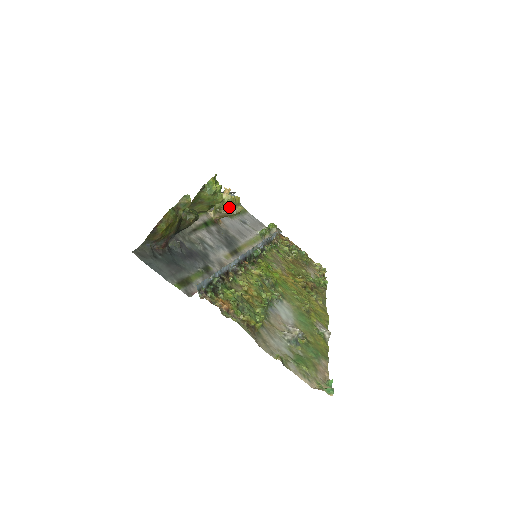
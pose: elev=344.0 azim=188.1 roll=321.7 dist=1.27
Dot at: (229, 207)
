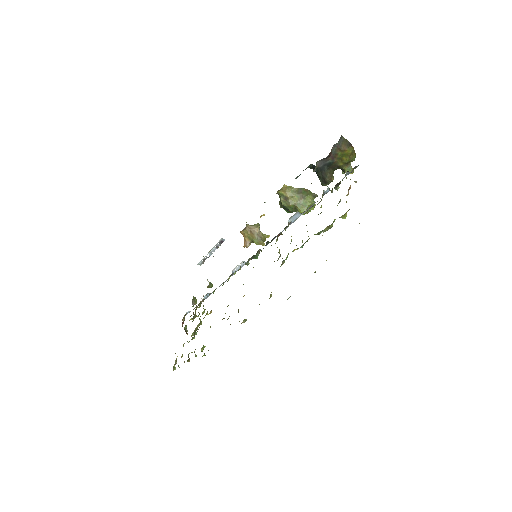
Dot at: (260, 235)
